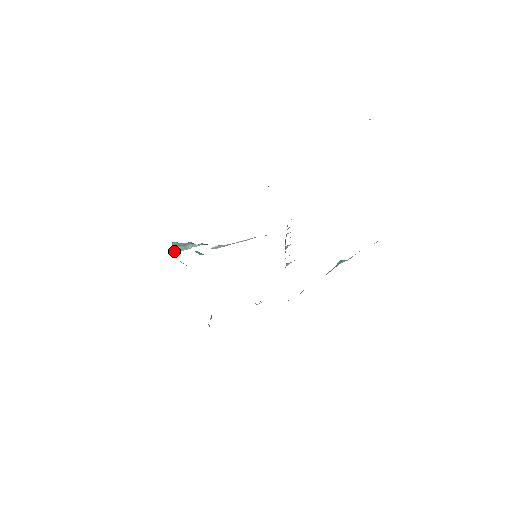
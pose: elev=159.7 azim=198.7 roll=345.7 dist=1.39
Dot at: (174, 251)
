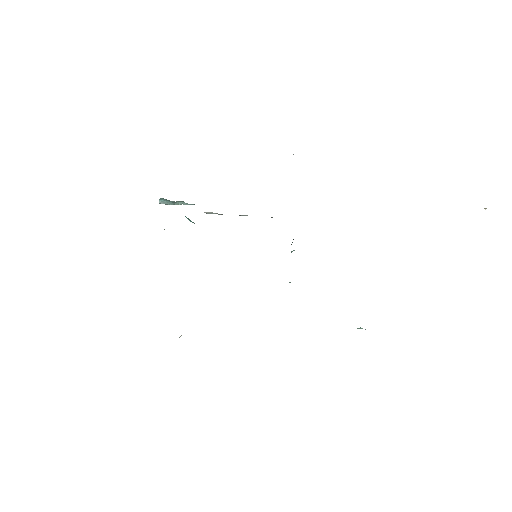
Dot at: (159, 203)
